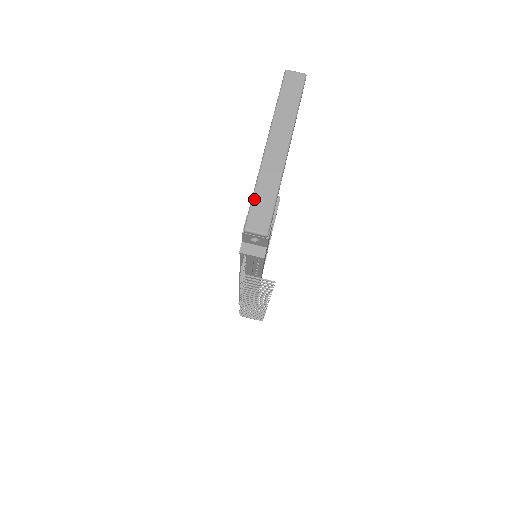
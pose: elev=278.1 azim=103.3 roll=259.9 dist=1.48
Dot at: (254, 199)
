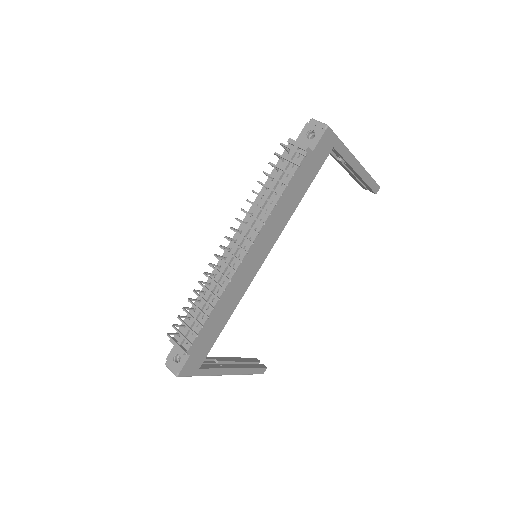
Dot at: occluded
